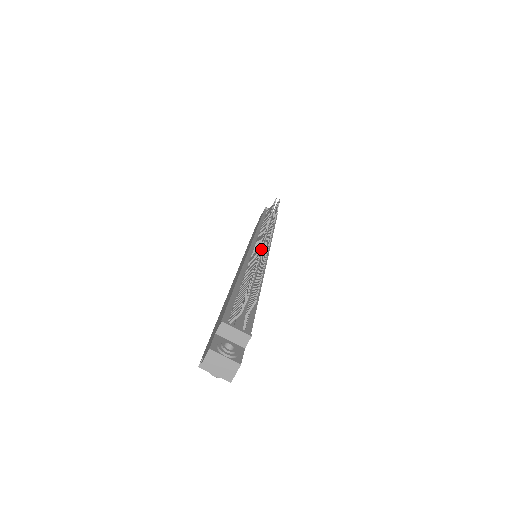
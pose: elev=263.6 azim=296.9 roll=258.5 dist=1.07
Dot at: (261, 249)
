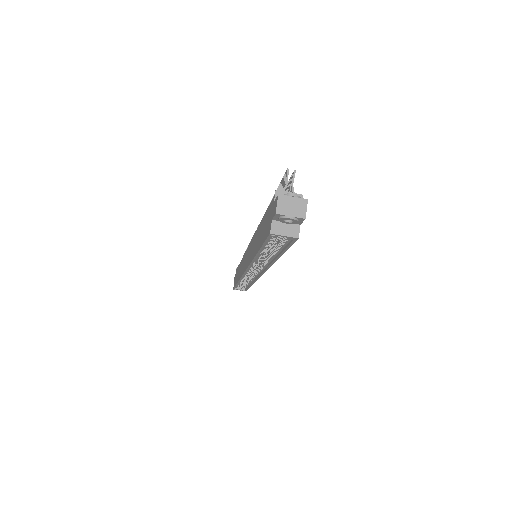
Dot at: occluded
